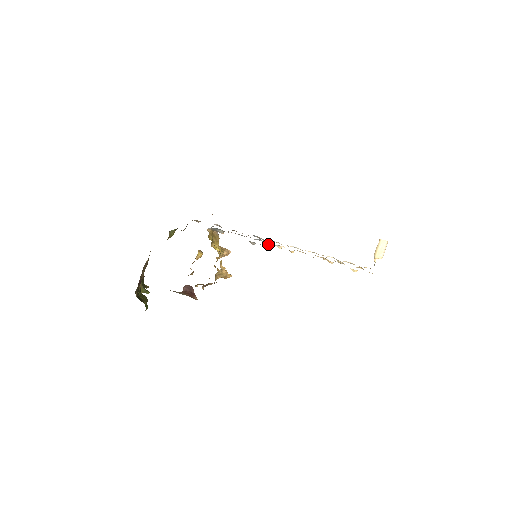
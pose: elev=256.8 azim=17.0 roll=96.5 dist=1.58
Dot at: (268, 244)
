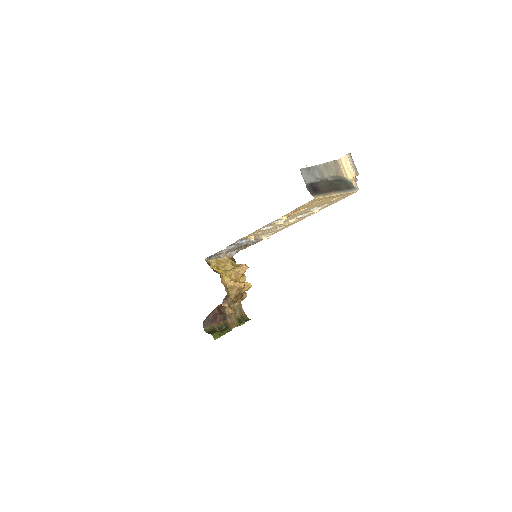
Dot at: occluded
